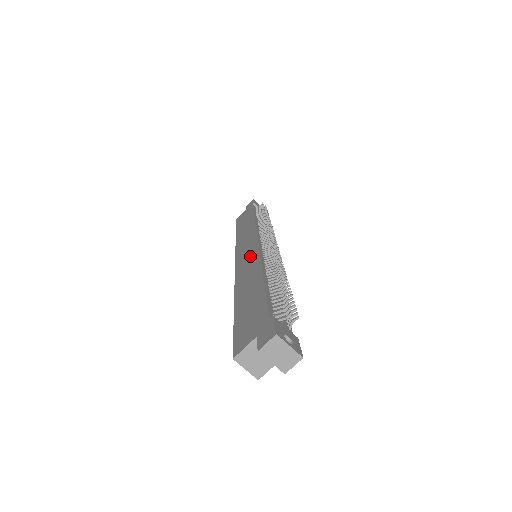
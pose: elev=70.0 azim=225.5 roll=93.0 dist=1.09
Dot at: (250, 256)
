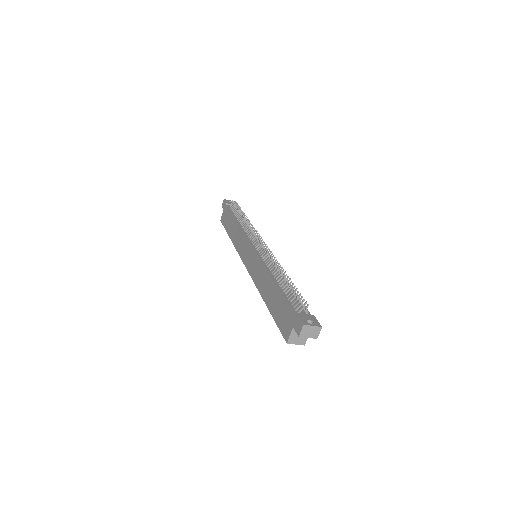
Dot at: (254, 262)
